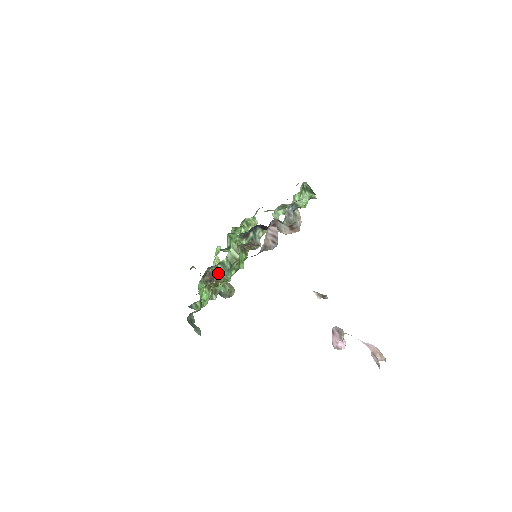
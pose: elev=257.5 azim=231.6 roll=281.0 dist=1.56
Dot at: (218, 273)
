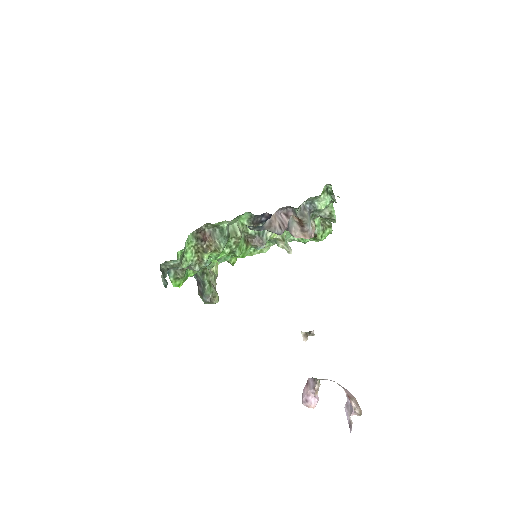
Dot at: (213, 236)
